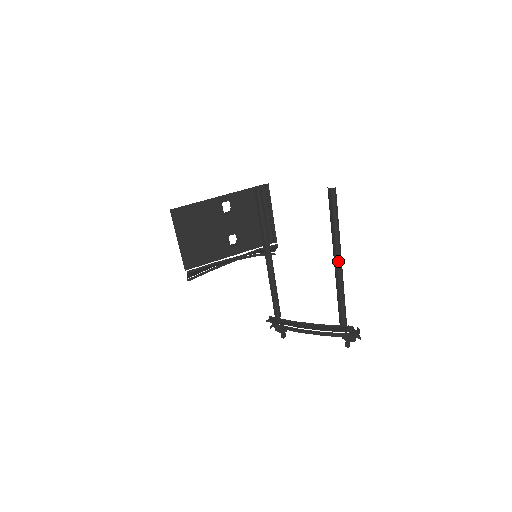
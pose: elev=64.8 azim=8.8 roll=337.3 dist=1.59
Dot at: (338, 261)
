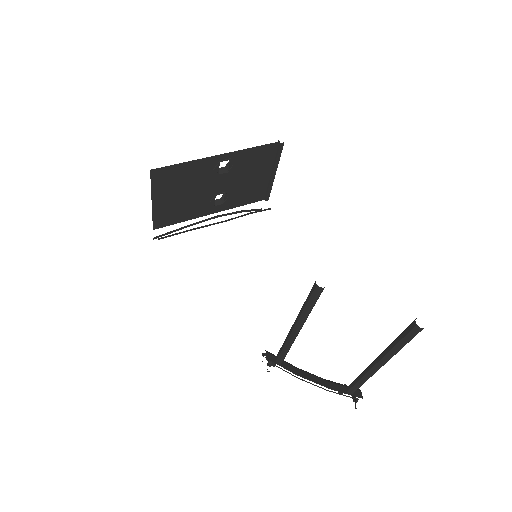
Dot at: (380, 366)
